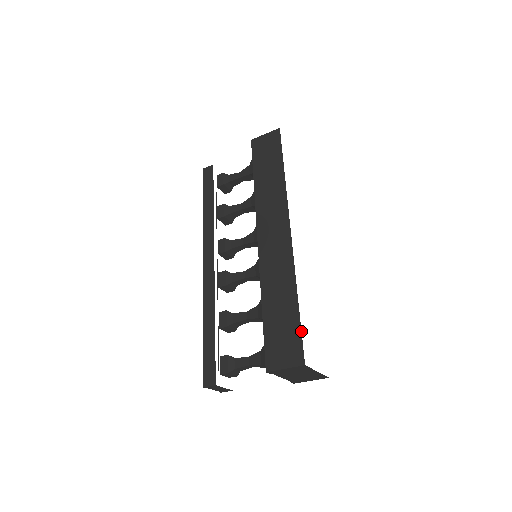
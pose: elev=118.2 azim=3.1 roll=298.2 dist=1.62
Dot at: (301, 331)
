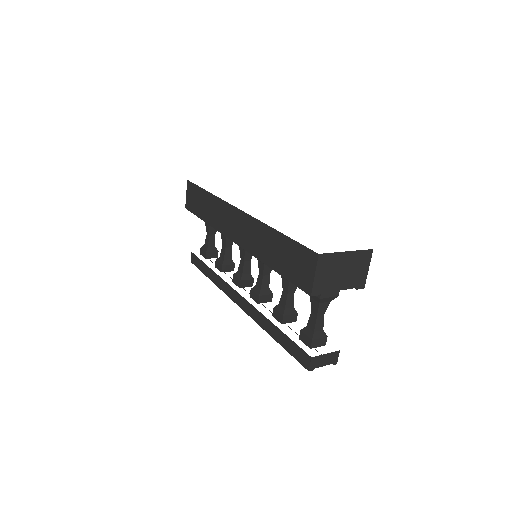
Dot at: (296, 242)
